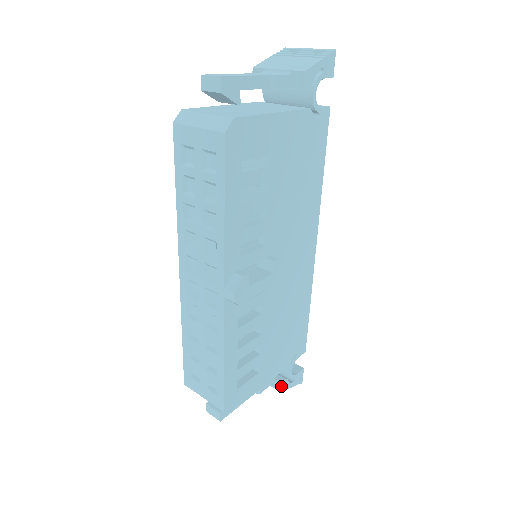
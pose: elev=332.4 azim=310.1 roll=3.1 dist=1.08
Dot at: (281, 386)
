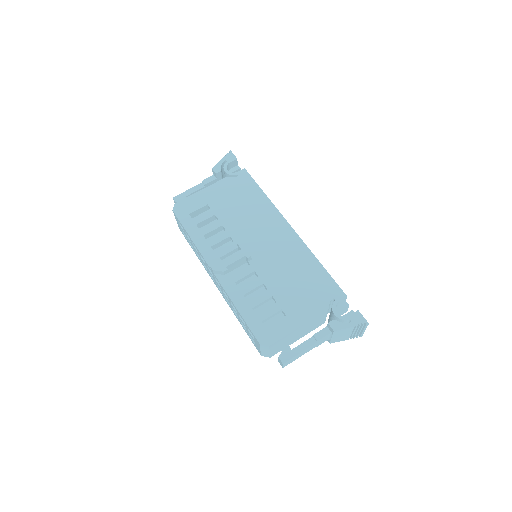
Dot at: (331, 326)
